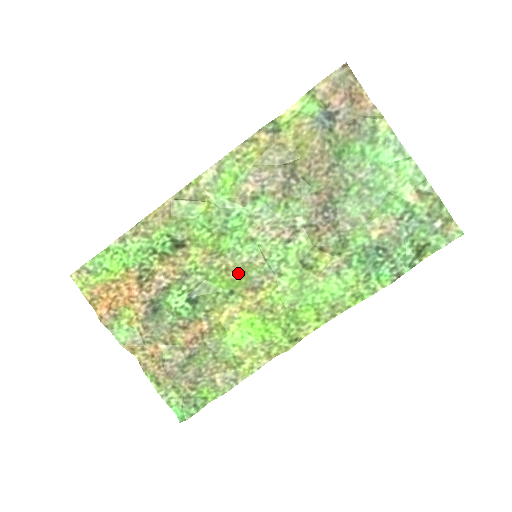
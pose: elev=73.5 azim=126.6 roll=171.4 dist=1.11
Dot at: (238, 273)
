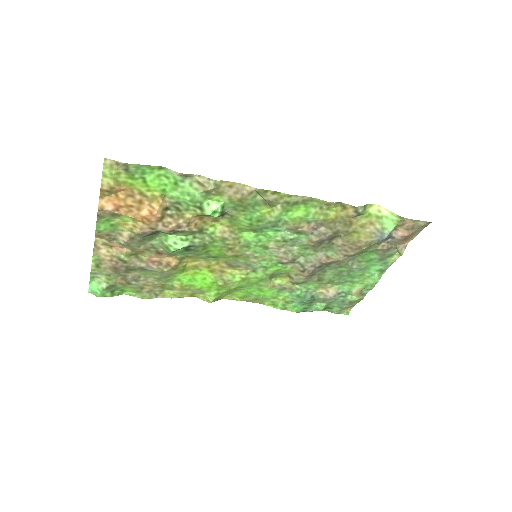
Dot at: (234, 255)
